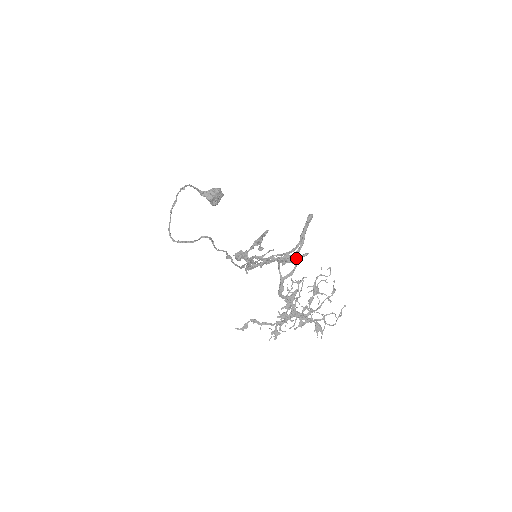
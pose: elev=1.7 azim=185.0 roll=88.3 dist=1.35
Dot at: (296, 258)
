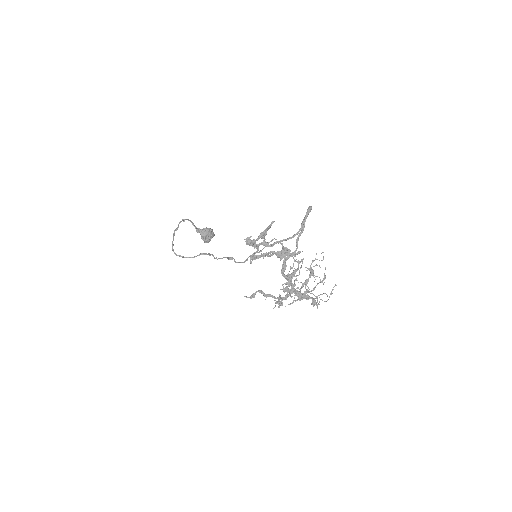
Dot at: (297, 241)
